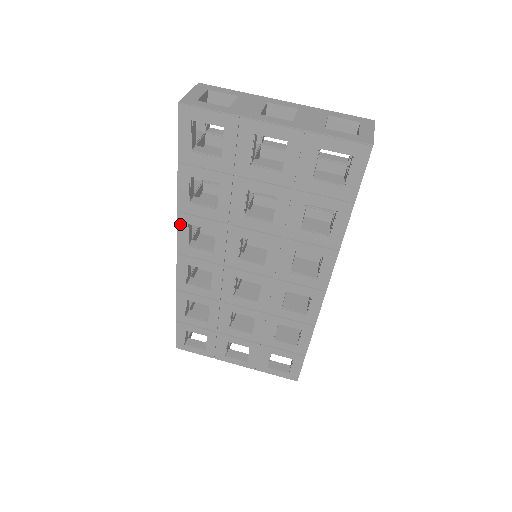
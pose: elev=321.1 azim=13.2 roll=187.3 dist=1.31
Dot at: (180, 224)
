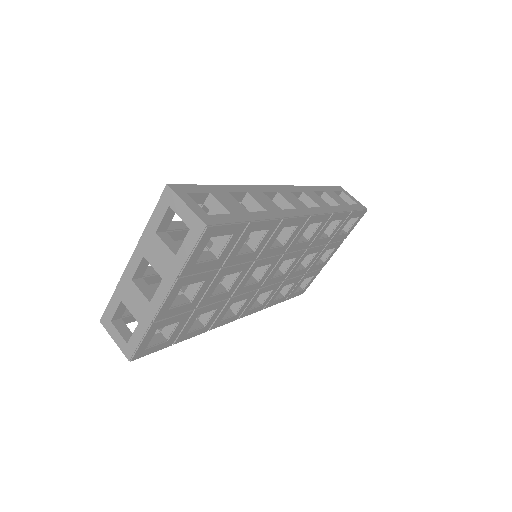
Dot at: (218, 326)
